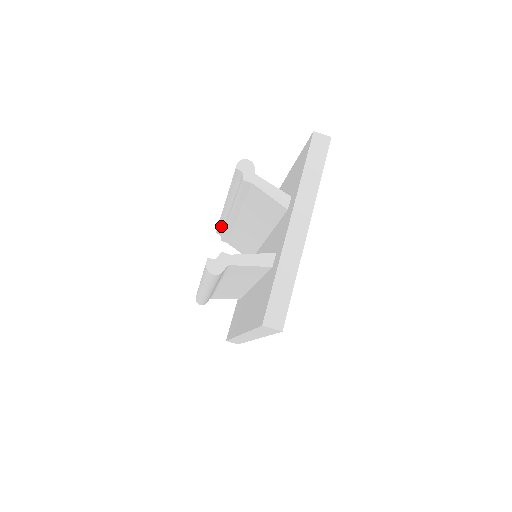
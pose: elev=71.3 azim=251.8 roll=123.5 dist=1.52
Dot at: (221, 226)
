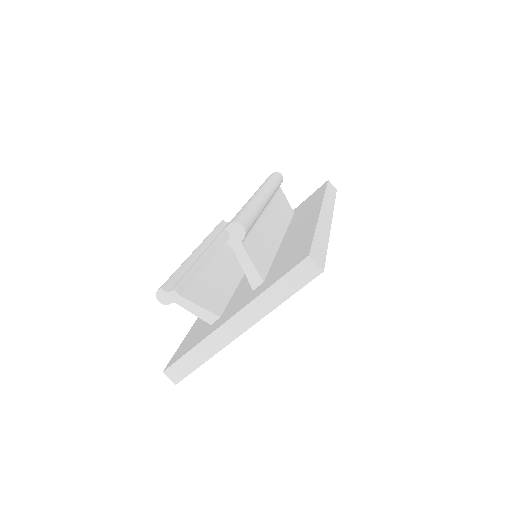
Dot at: occluded
